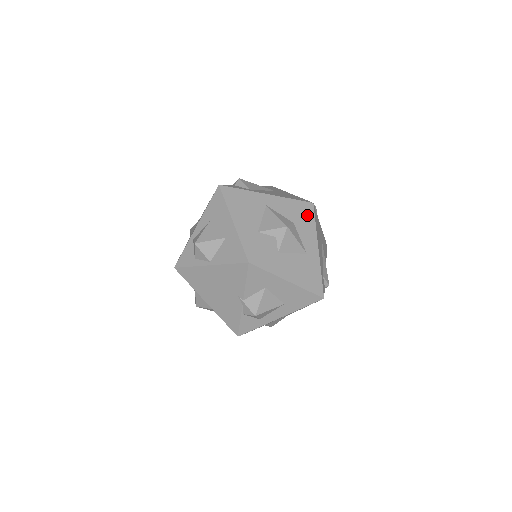
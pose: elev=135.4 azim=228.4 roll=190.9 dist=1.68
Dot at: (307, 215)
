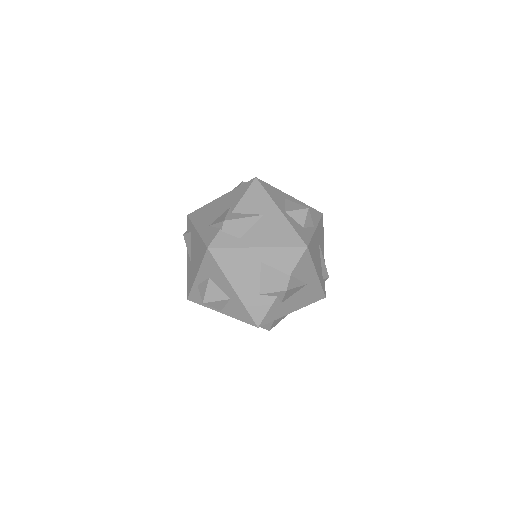
Dot at: (303, 260)
